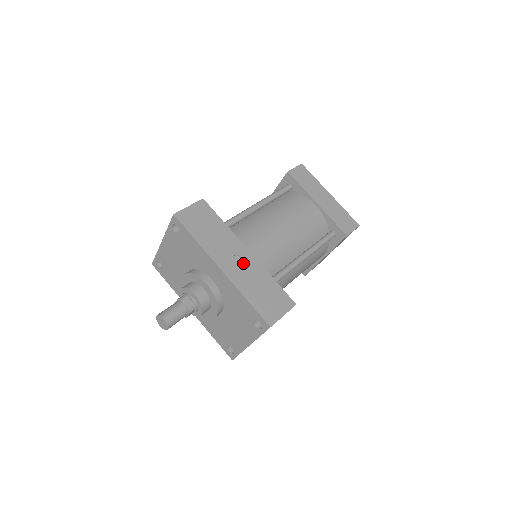
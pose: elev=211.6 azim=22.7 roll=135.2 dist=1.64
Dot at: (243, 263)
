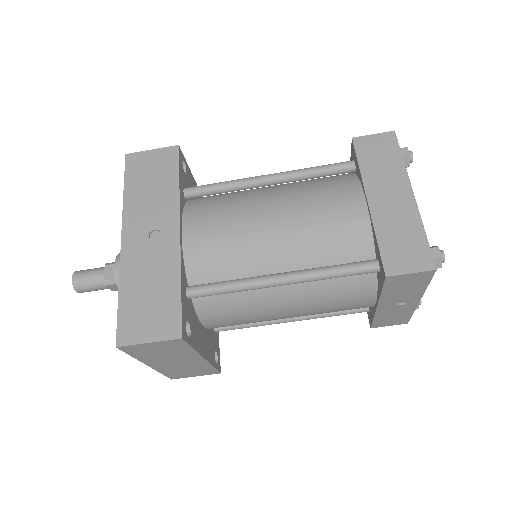
Dot at: (157, 244)
